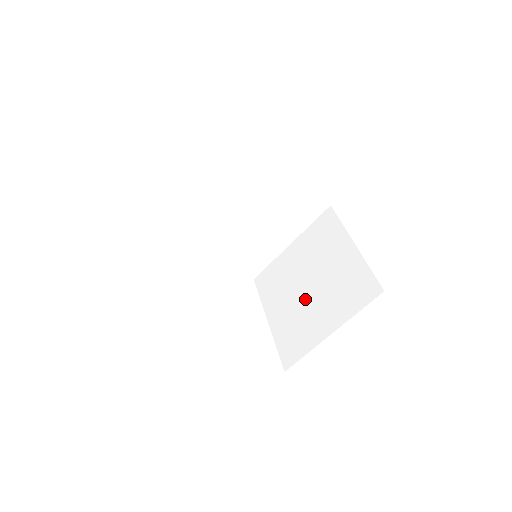
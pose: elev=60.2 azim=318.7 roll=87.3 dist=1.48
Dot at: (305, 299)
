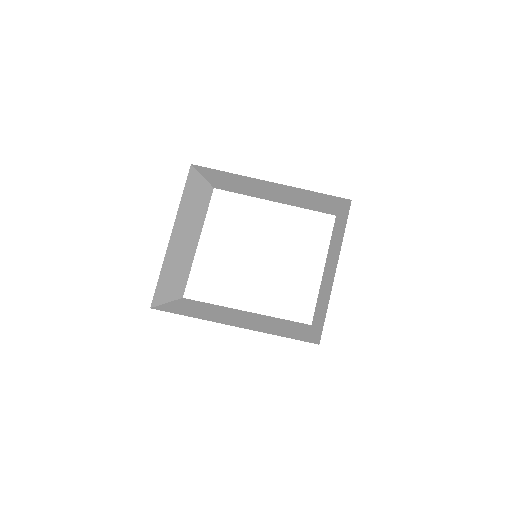
Dot at: (325, 282)
